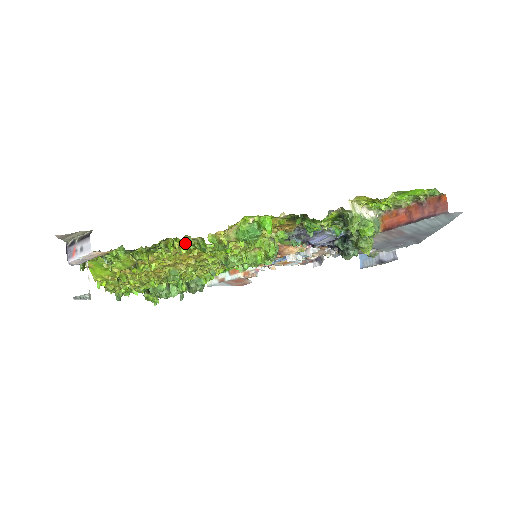
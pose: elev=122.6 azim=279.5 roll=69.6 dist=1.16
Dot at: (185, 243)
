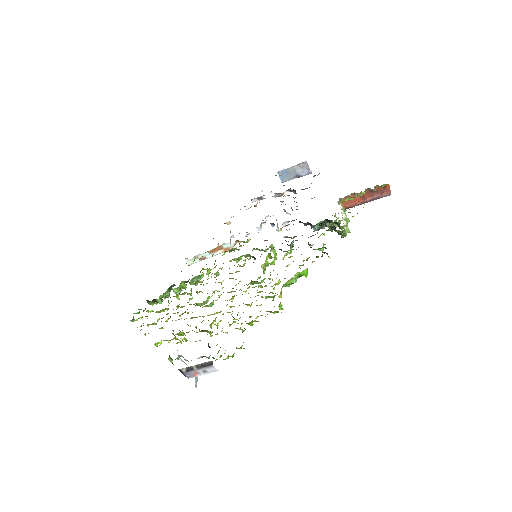
Dot at: occluded
